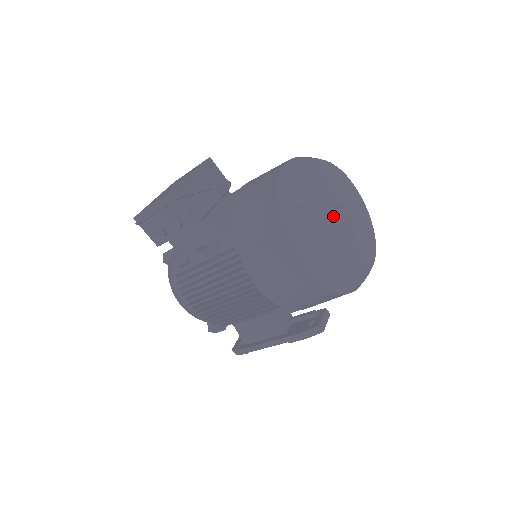
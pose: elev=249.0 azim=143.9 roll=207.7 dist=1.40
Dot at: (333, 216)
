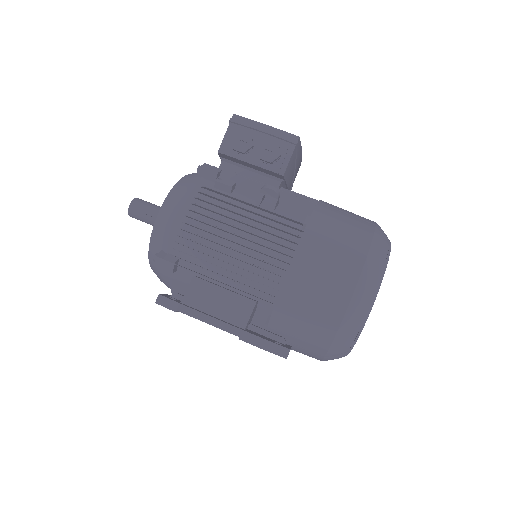
Dot at: occluded
